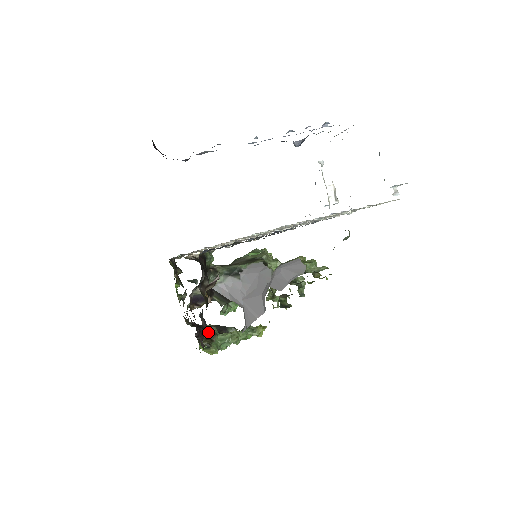
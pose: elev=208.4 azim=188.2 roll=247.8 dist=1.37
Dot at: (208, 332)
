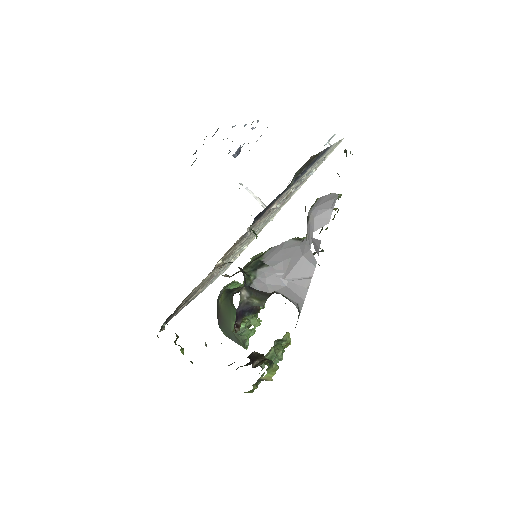
Dot at: (255, 358)
